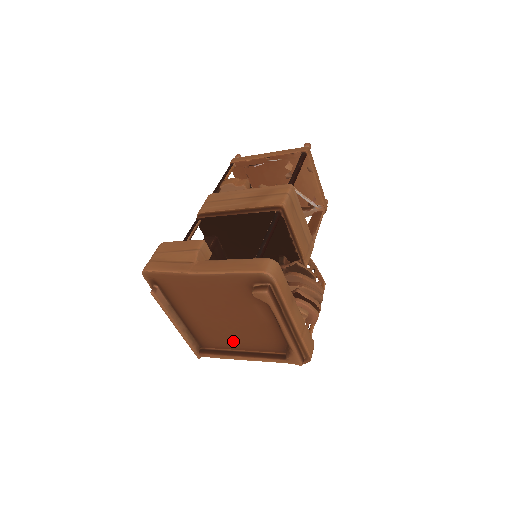
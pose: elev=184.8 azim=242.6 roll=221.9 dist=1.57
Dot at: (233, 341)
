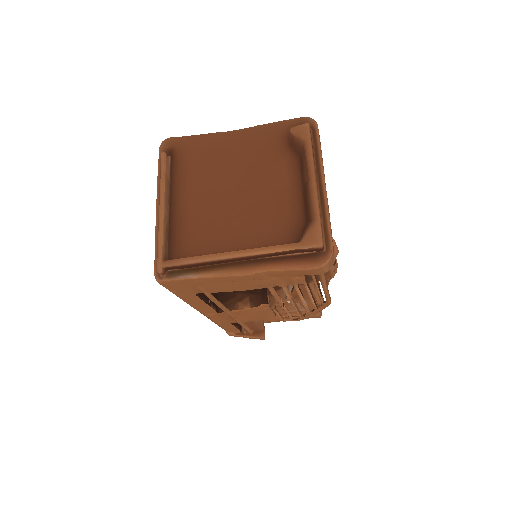
Dot at: (226, 237)
